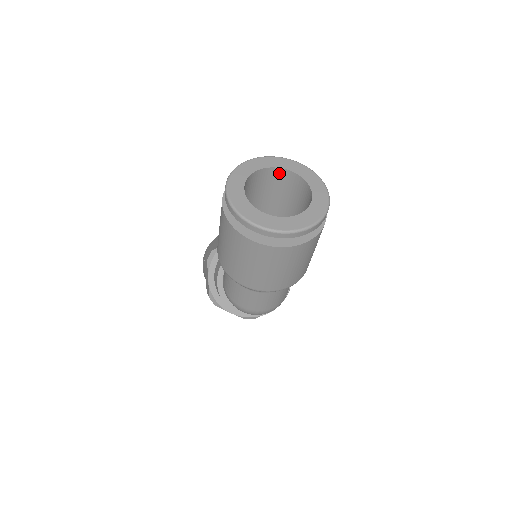
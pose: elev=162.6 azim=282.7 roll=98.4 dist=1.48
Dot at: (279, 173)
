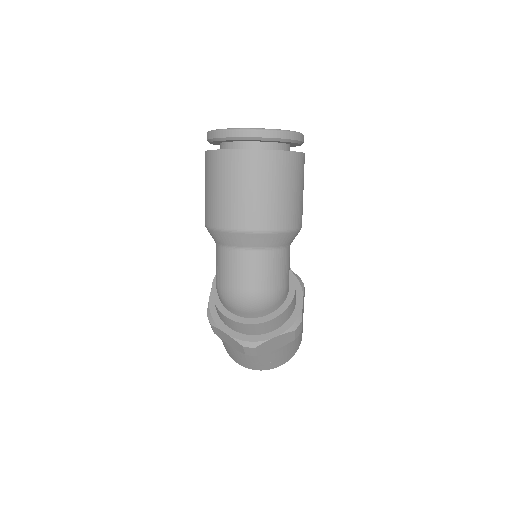
Dot at: occluded
